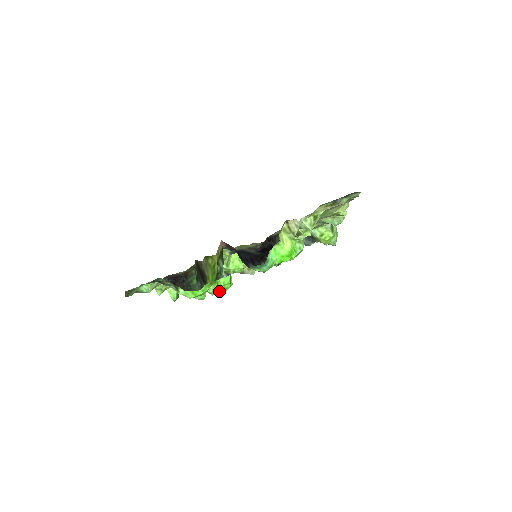
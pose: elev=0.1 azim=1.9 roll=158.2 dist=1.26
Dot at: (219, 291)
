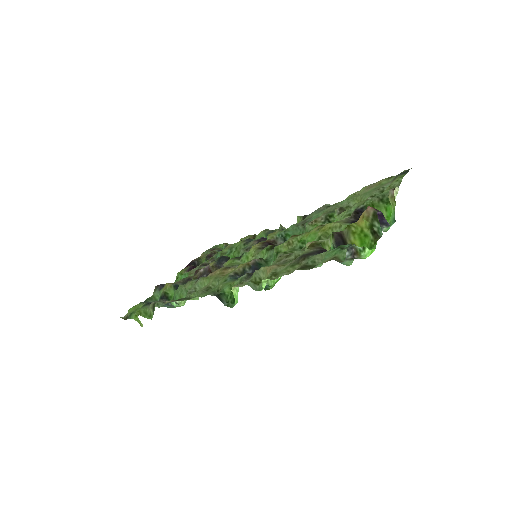
Dot at: (275, 283)
